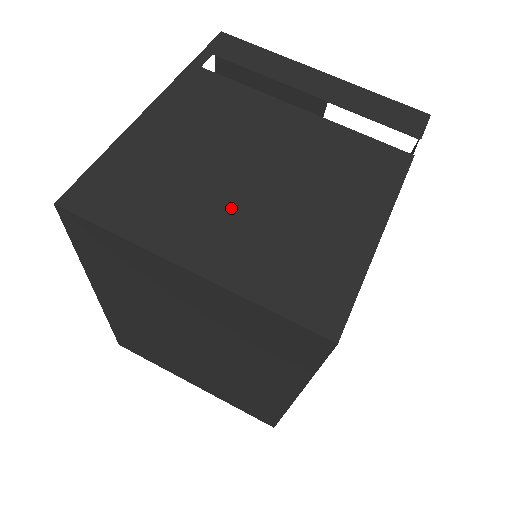
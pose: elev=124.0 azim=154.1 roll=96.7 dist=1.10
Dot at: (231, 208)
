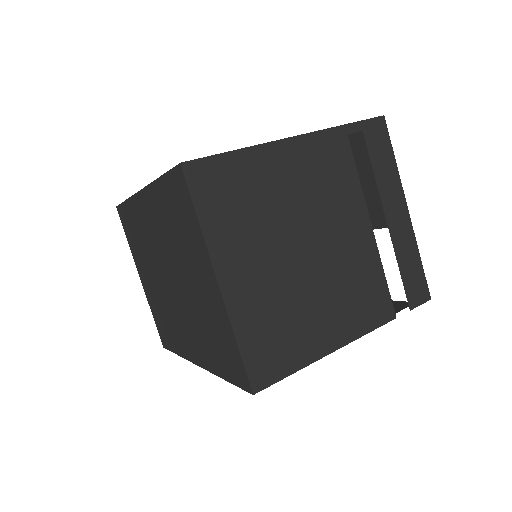
Dot at: (274, 262)
